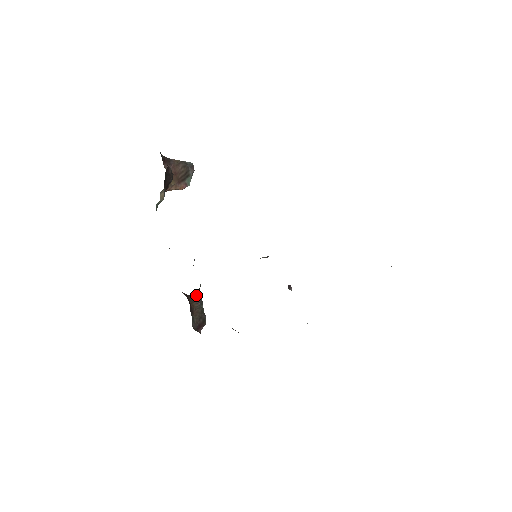
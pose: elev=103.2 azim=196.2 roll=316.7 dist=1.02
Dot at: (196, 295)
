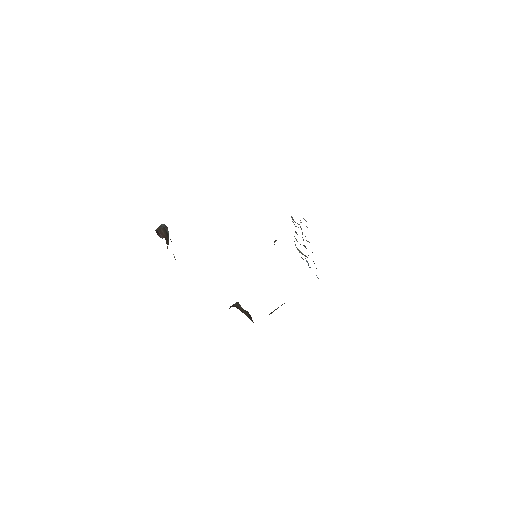
Dot at: (235, 304)
